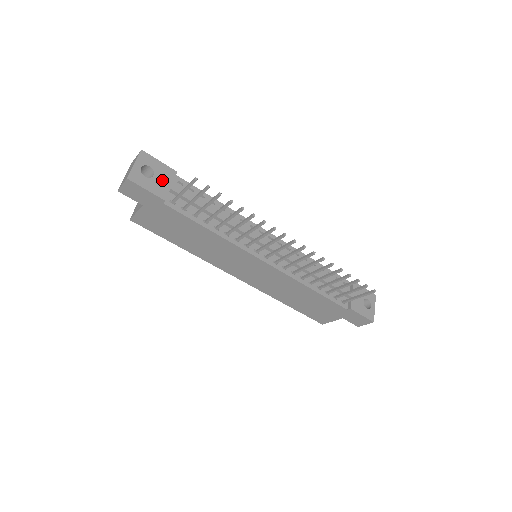
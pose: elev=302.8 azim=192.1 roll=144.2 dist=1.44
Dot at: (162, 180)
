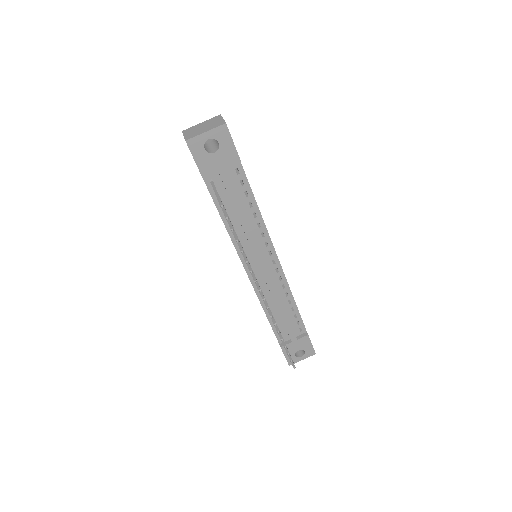
Dot at: (219, 161)
